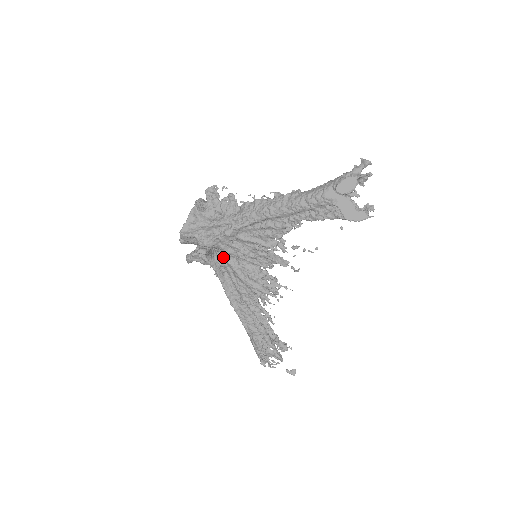
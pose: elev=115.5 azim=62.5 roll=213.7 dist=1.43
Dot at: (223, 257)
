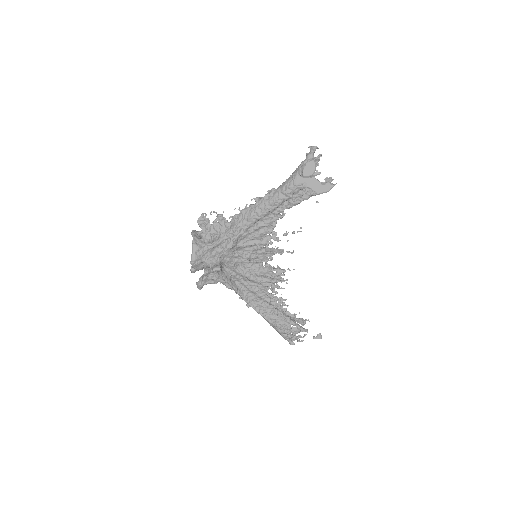
Dot at: (231, 269)
